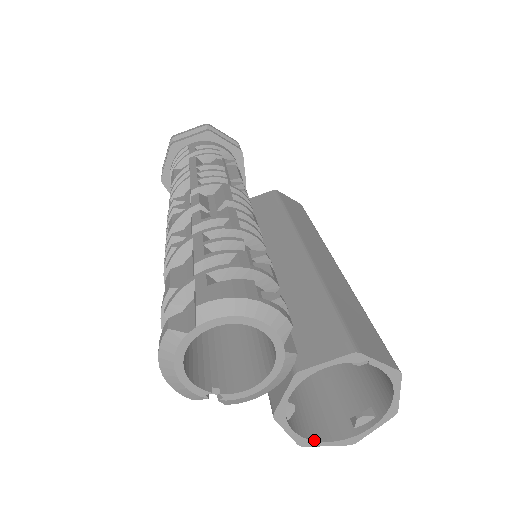
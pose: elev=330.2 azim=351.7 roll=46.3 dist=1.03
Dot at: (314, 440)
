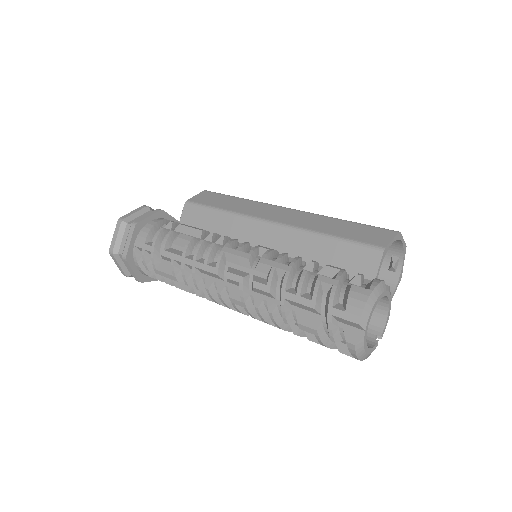
Dot at: occluded
